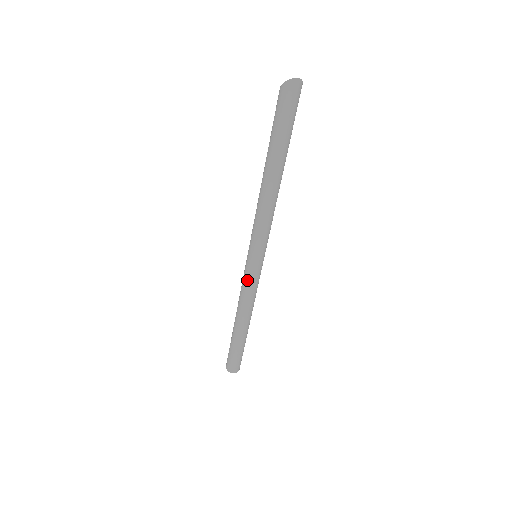
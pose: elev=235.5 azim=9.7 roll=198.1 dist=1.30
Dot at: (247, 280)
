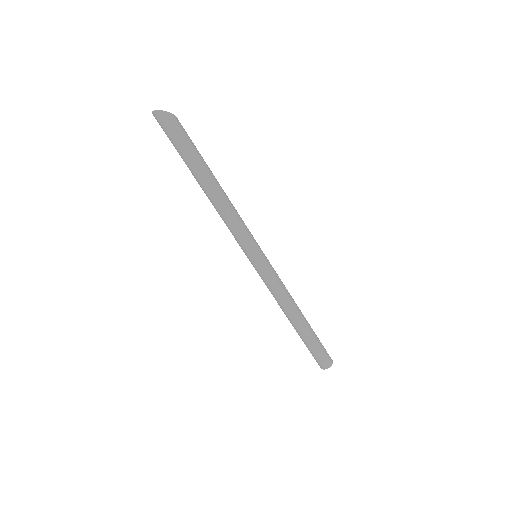
Dot at: (261, 278)
